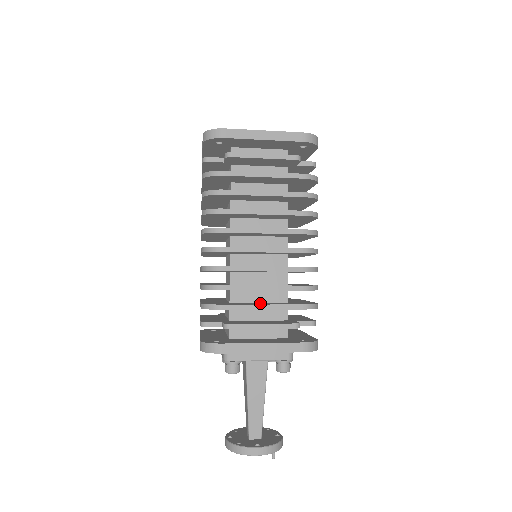
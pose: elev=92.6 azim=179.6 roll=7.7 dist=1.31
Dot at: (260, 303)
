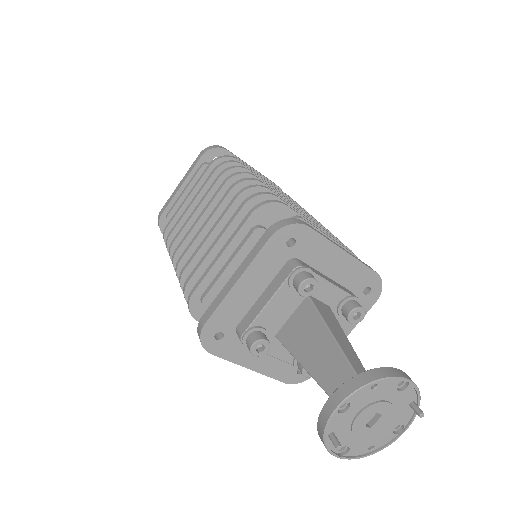
Dot at: occluded
